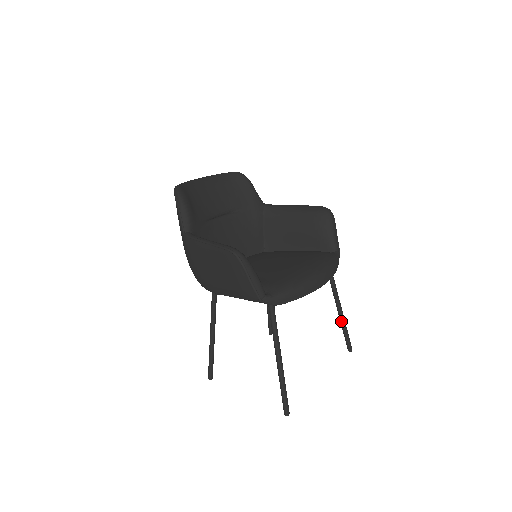
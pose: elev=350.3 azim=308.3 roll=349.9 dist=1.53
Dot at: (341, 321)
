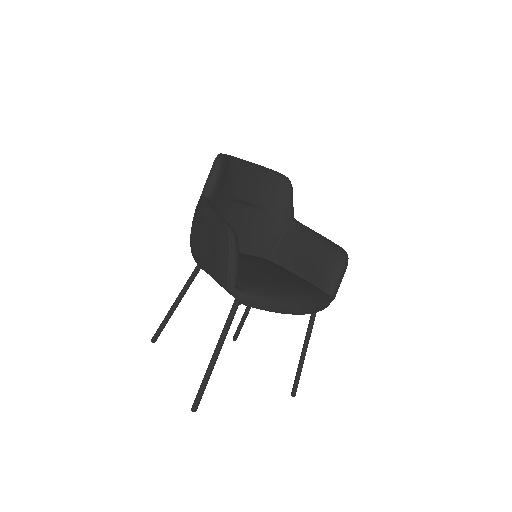
Dot at: (299, 362)
